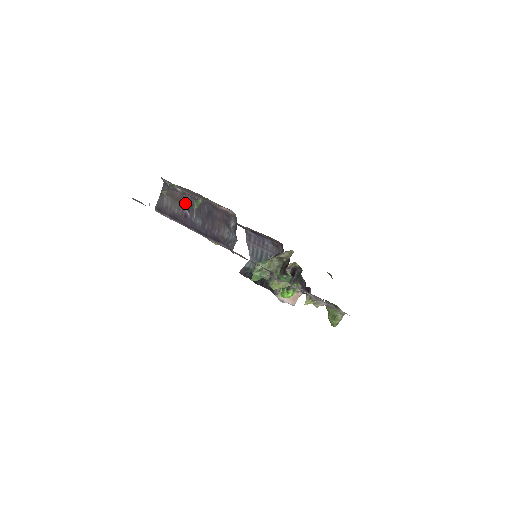
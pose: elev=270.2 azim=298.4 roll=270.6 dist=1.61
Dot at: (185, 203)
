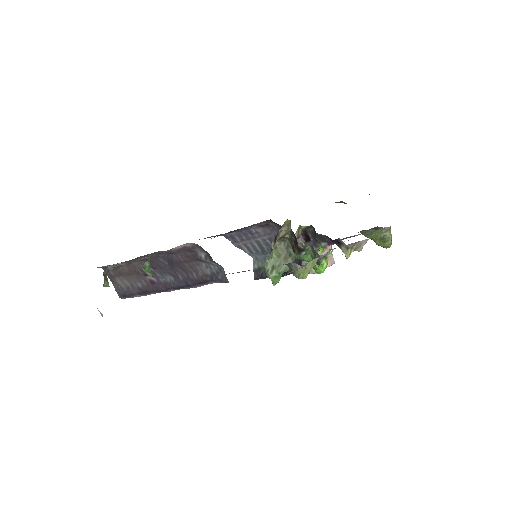
Dot at: (139, 271)
